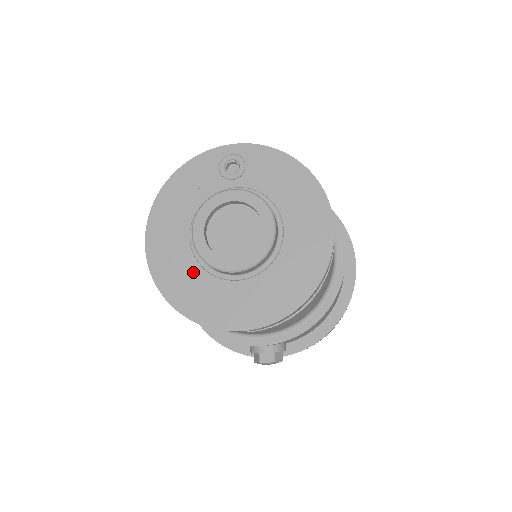
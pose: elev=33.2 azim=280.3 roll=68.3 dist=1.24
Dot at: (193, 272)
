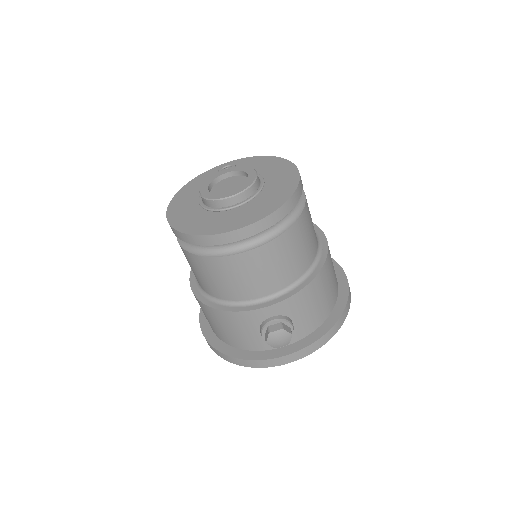
Dot at: (201, 215)
